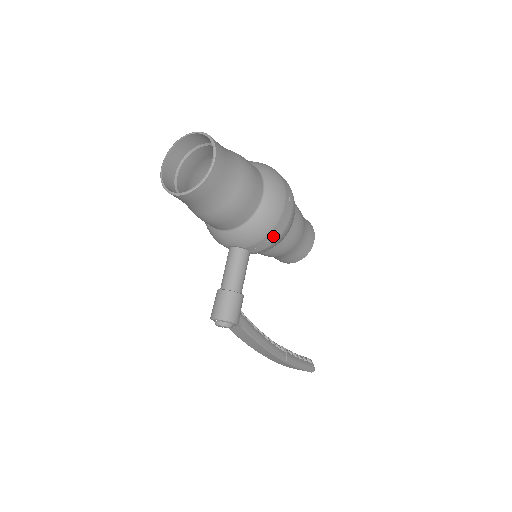
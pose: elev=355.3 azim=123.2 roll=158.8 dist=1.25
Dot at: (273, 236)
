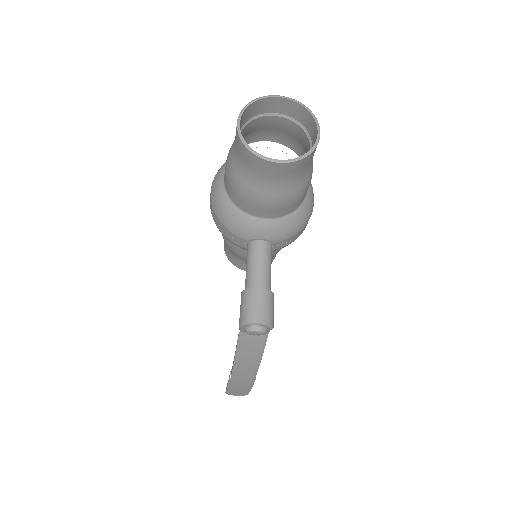
Dot at: (300, 233)
